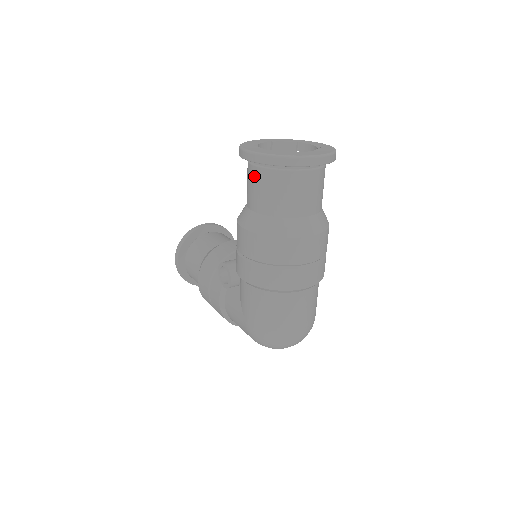
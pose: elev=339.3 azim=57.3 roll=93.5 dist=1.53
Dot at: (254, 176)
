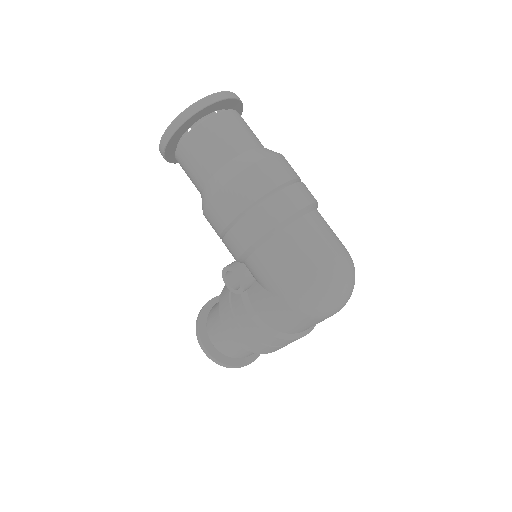
Dot at: (183, 155)
